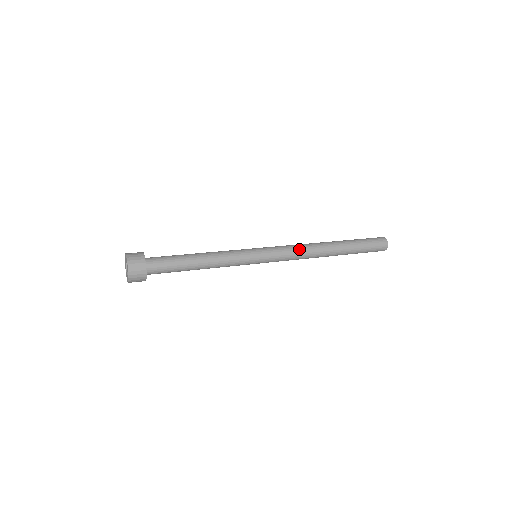
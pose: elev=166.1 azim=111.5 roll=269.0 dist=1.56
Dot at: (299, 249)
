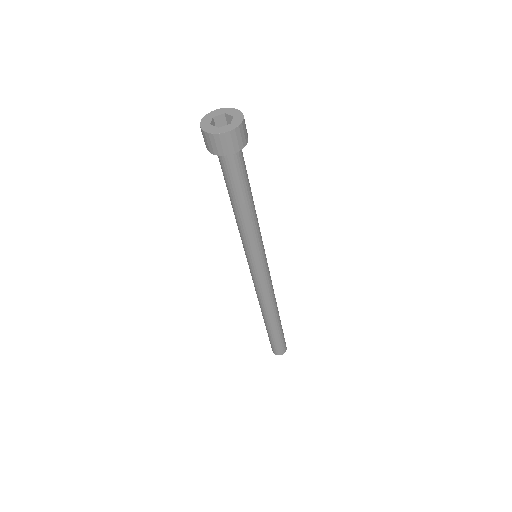
Dot at: occluded
